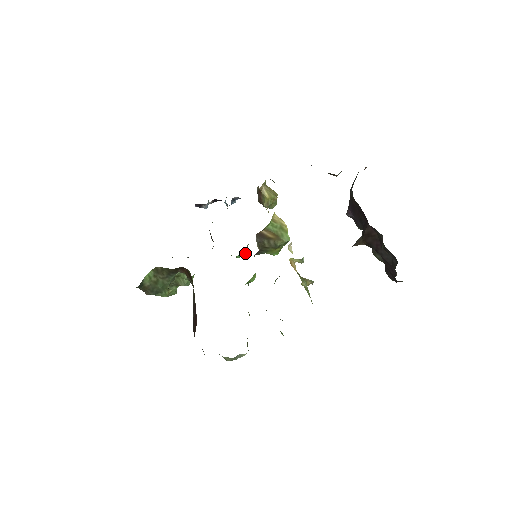
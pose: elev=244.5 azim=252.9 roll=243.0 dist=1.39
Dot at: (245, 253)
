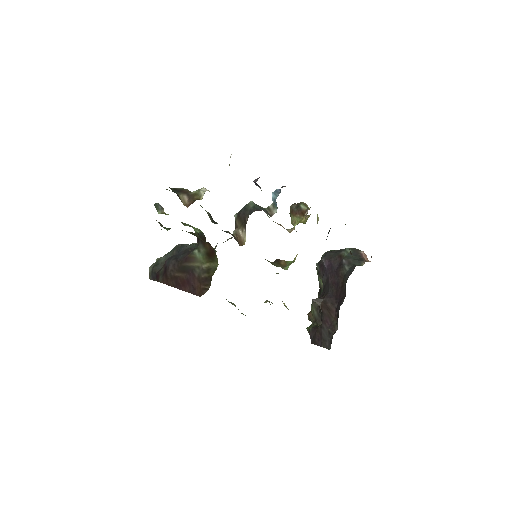
Dot at: occluded
